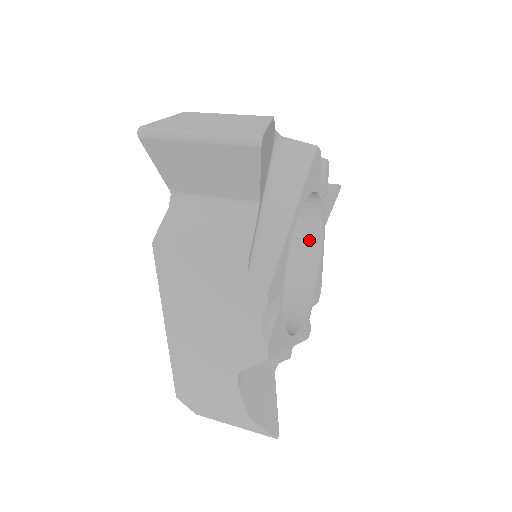
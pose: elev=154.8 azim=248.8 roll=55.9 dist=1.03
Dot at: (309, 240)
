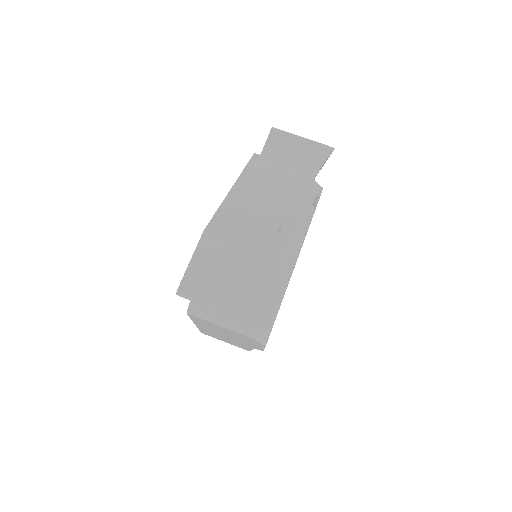
Dot at: occluded
